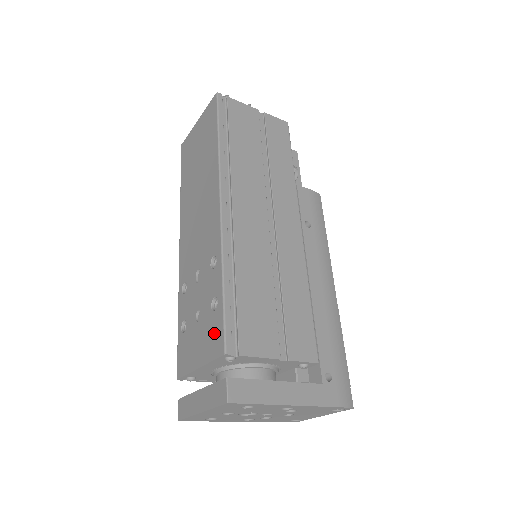
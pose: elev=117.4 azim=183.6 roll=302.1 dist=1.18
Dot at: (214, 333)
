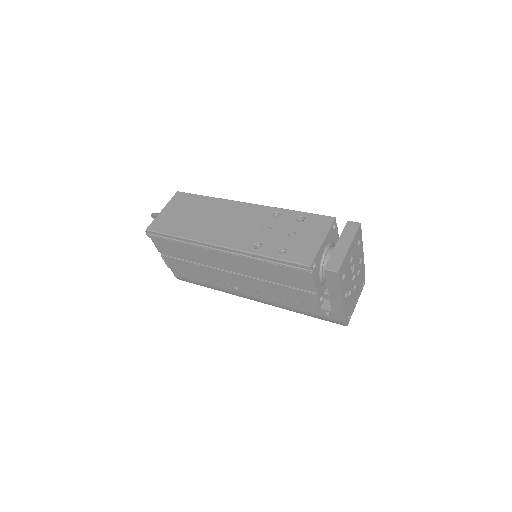
Dot at: (317, 222)
